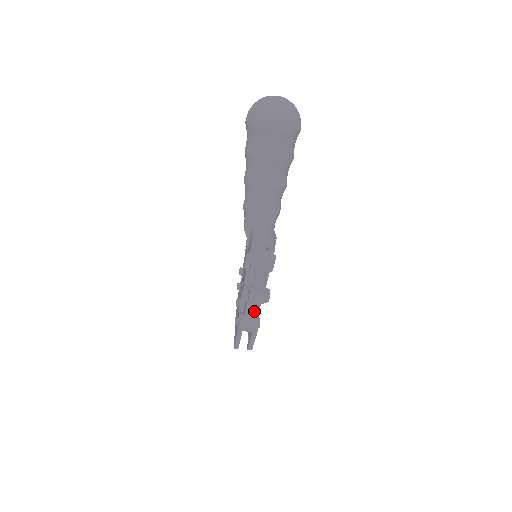
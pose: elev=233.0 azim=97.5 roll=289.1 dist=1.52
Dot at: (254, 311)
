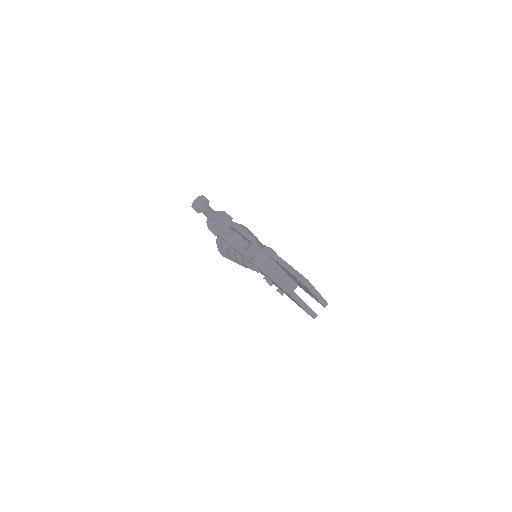
Dot at: occluded
